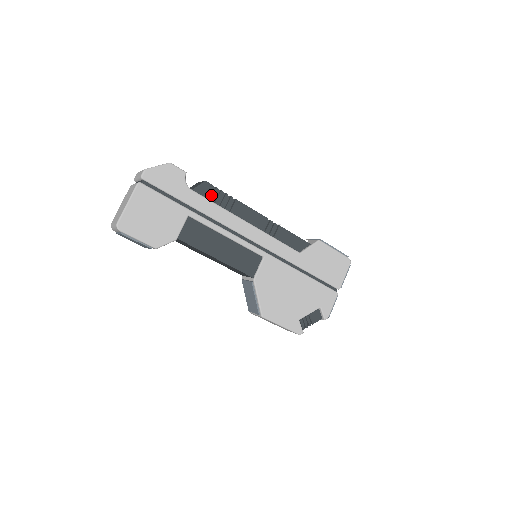
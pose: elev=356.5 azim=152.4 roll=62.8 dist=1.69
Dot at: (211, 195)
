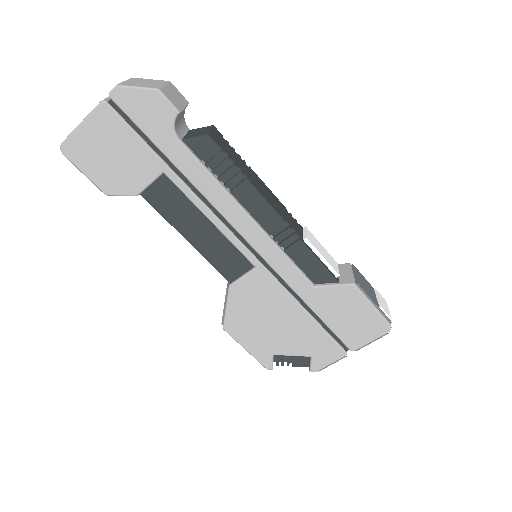
Dot at: (212, 157)
